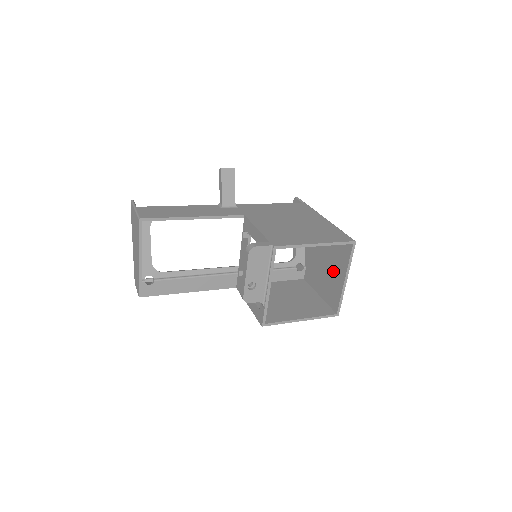
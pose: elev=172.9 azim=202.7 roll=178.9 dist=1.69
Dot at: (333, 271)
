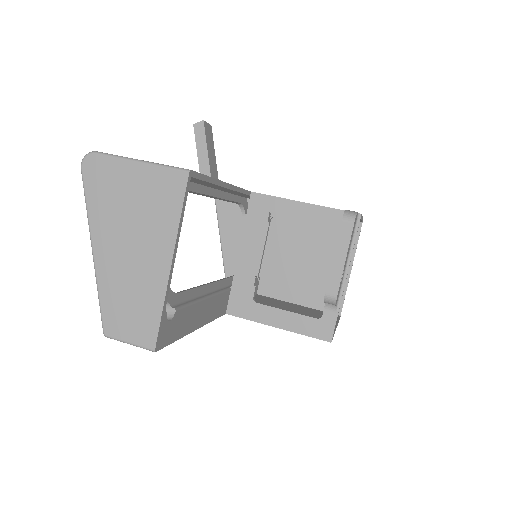
Dot at: (326, 265)
